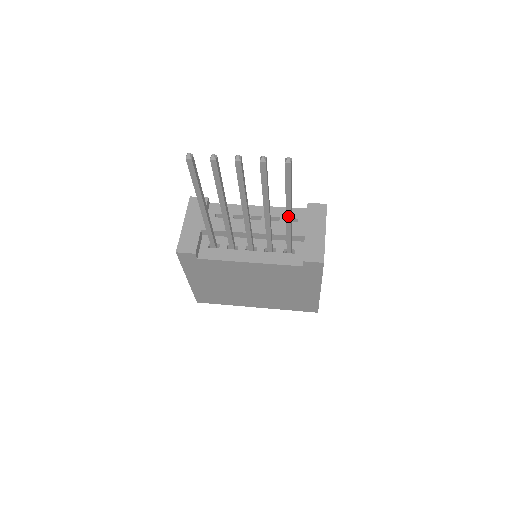
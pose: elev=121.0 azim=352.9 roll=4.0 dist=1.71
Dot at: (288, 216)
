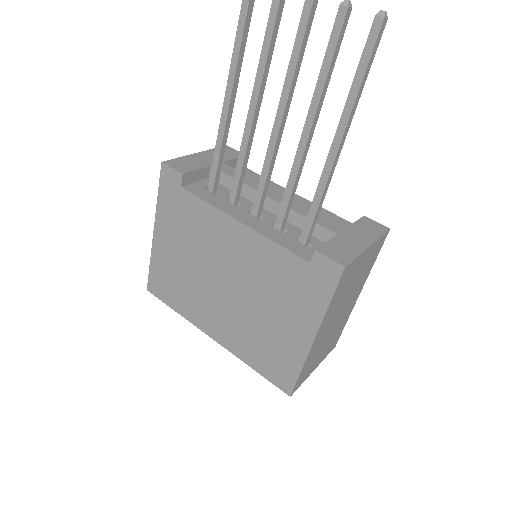
Dot at: (333, 151)
